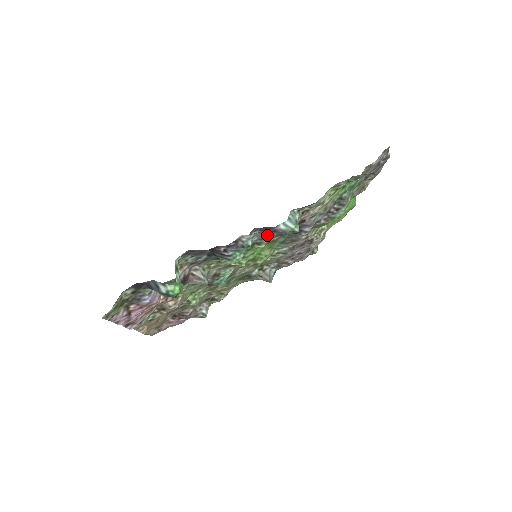
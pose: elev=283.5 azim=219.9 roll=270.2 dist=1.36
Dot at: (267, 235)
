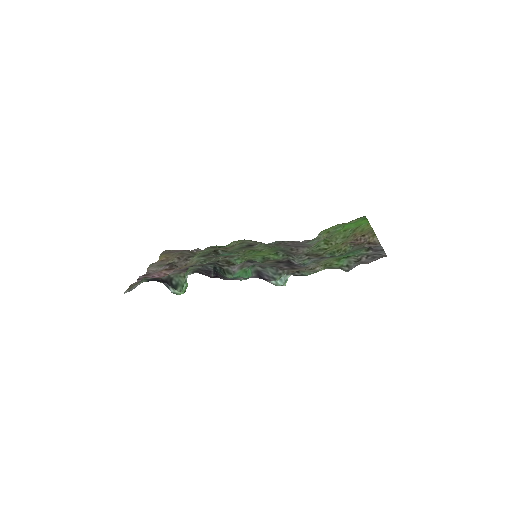
Dot at: (265, 264)
